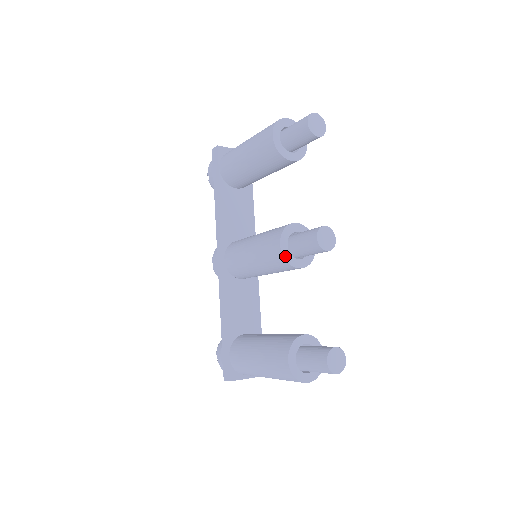
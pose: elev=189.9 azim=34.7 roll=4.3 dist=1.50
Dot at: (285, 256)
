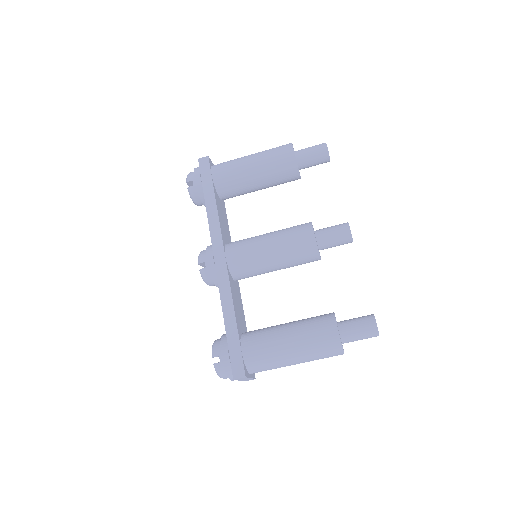
Dot at: occluded
